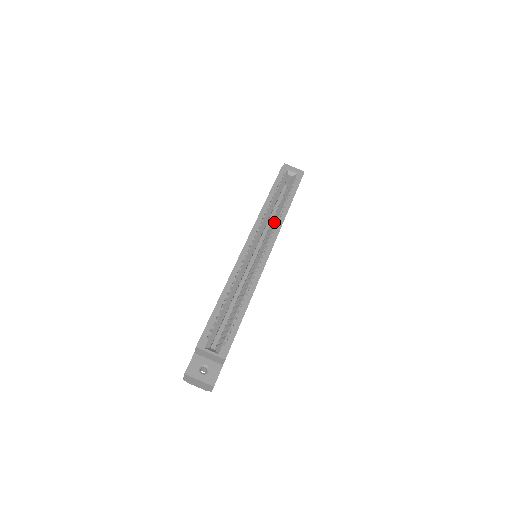
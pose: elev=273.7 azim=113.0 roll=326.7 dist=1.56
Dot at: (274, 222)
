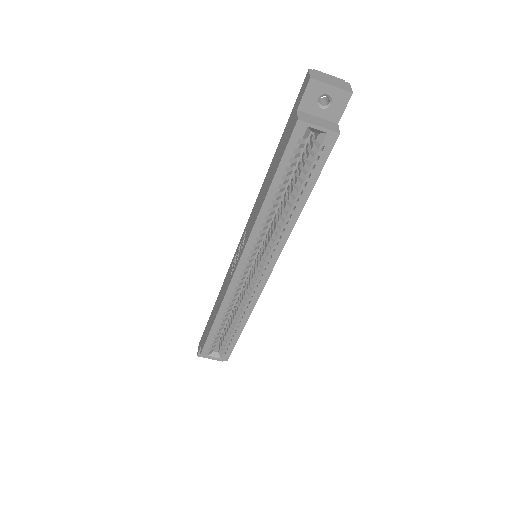
Dot at: (277, 233)
